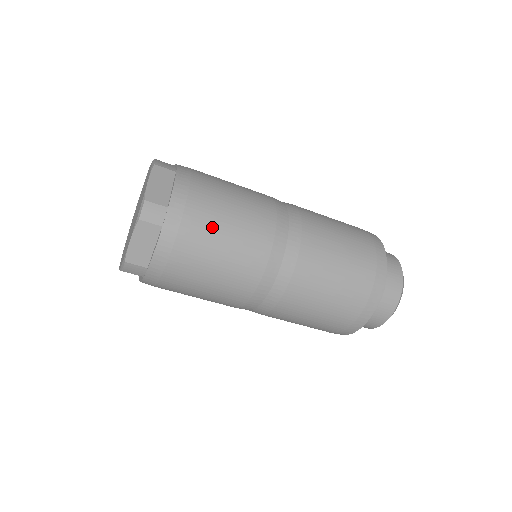
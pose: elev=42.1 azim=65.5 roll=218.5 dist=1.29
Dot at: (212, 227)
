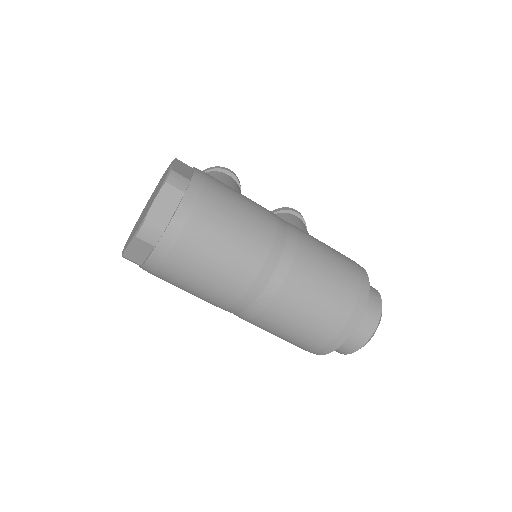
Dot at: (199, 258)
